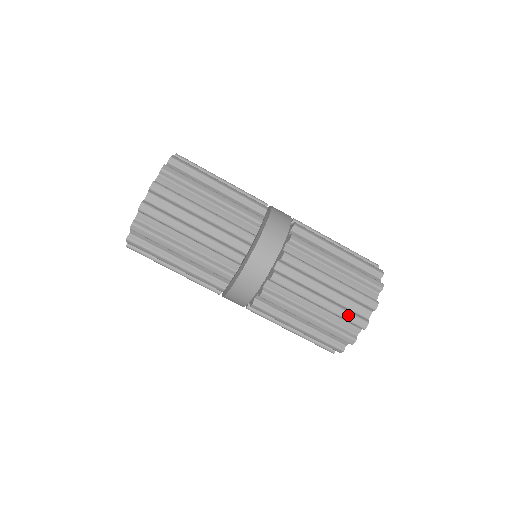
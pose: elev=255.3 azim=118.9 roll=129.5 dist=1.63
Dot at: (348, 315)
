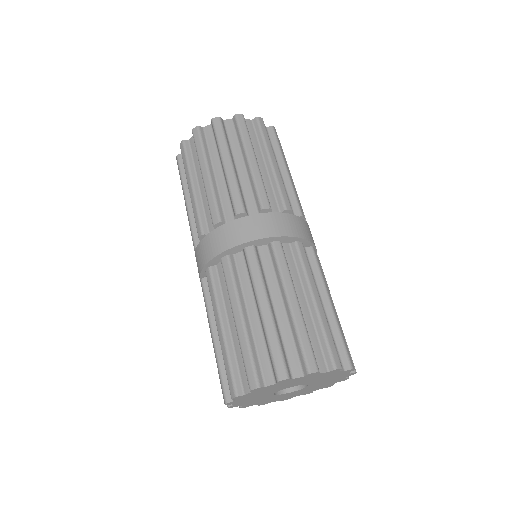
Dot at: (307, 341)
